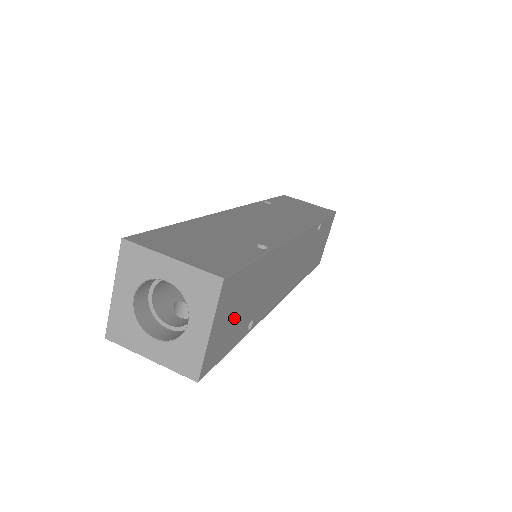
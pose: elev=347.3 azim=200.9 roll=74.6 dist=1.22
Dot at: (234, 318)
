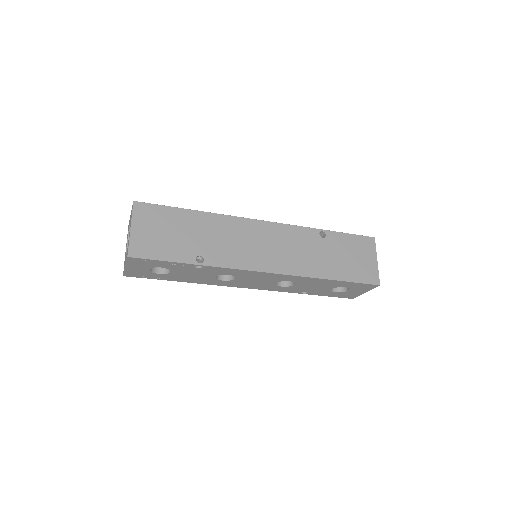
Dot at: (164, 236)
